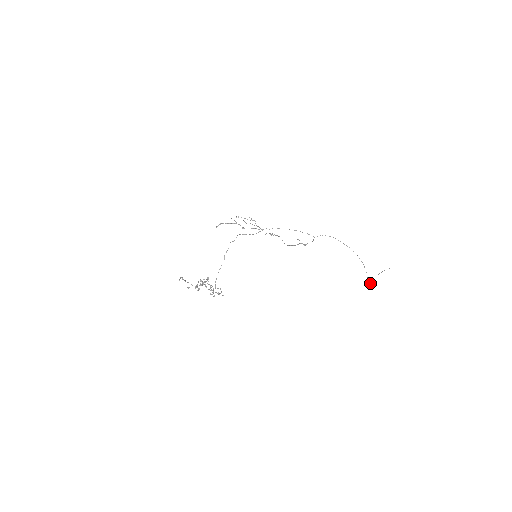
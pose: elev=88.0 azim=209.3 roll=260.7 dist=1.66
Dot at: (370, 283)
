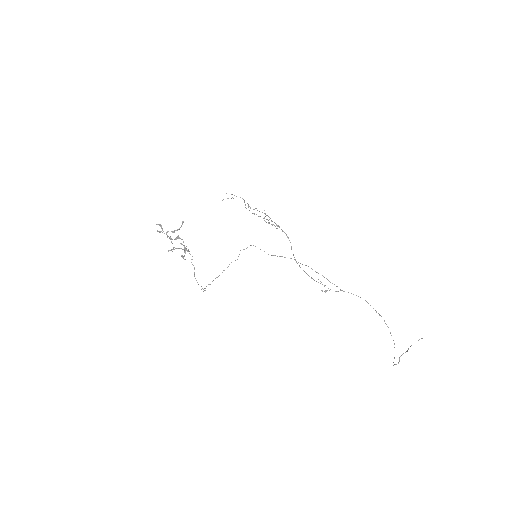
Dot at: (395, 364)
